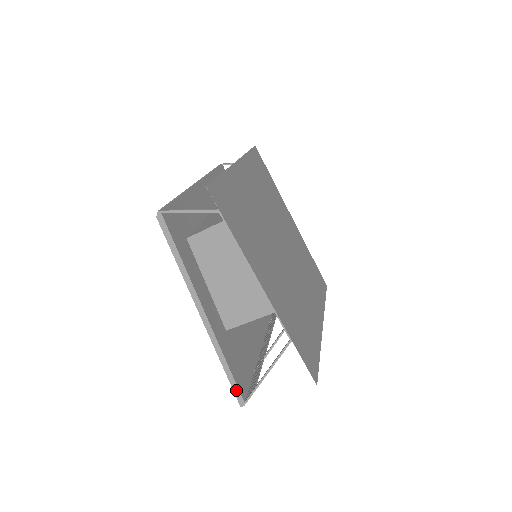
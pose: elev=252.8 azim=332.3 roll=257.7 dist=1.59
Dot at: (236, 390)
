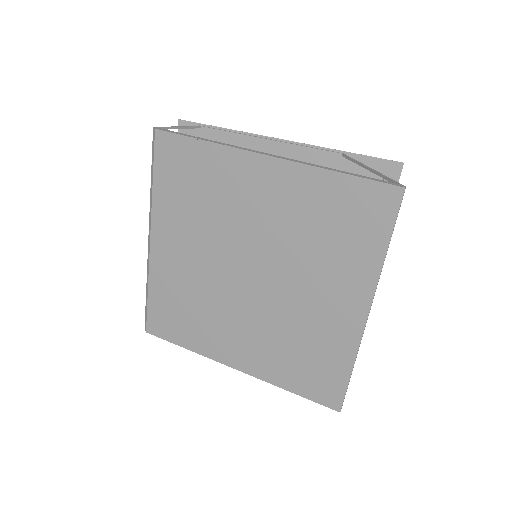
Dot at: (377, 180)
